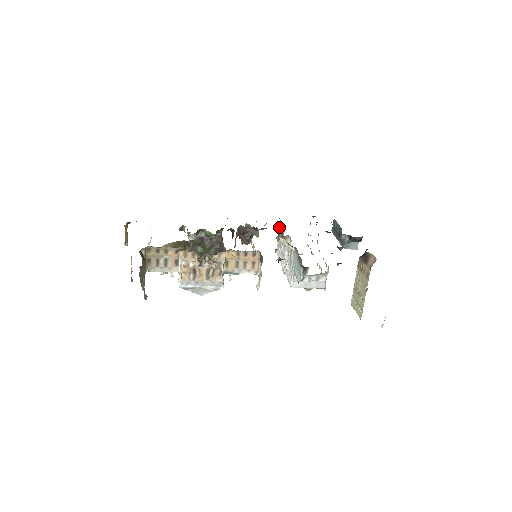
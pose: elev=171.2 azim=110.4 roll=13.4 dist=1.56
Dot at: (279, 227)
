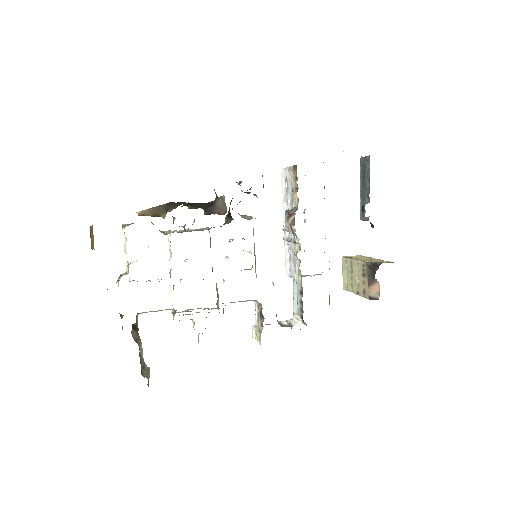
Dot at: (292, 214)
